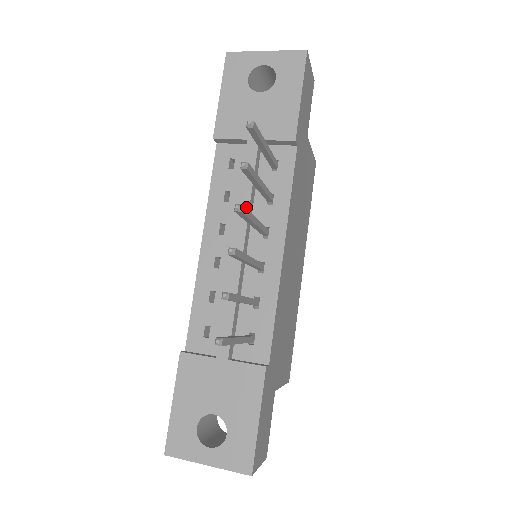
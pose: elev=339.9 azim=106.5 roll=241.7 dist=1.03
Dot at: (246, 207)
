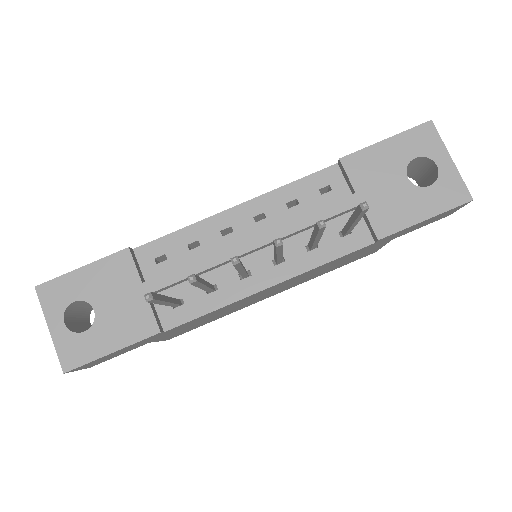
Dot at: (291, 230)
